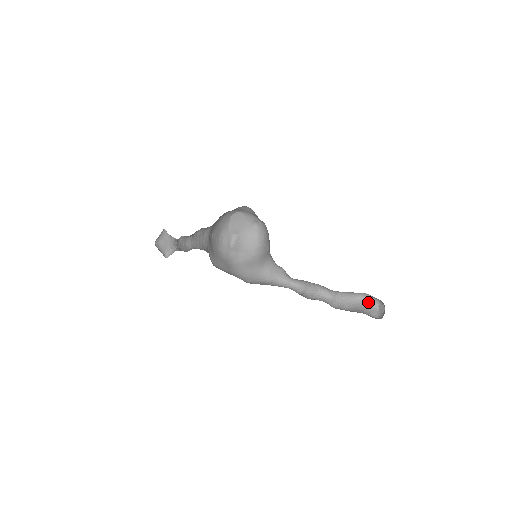
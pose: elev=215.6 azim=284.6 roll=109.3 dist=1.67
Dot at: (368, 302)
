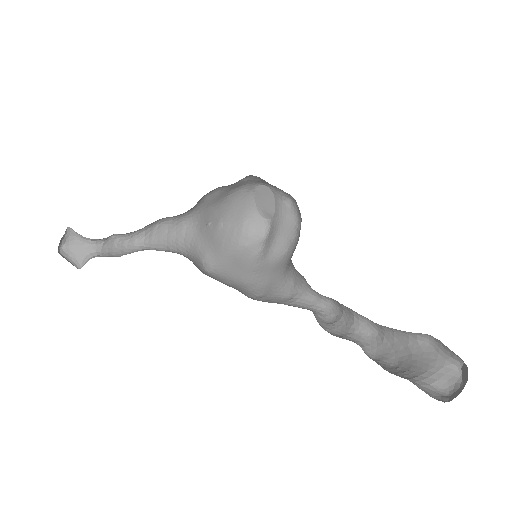
Dot at: (440, 354)
